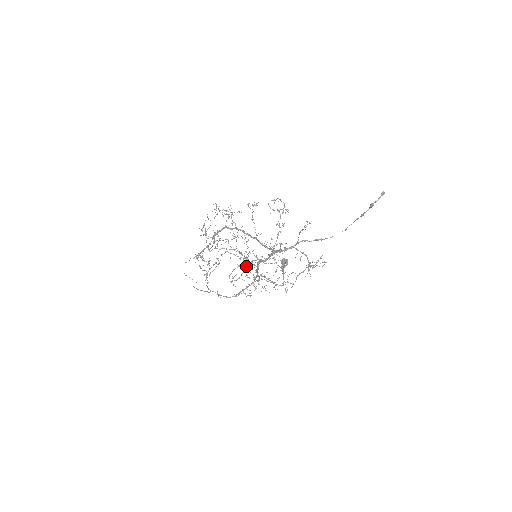
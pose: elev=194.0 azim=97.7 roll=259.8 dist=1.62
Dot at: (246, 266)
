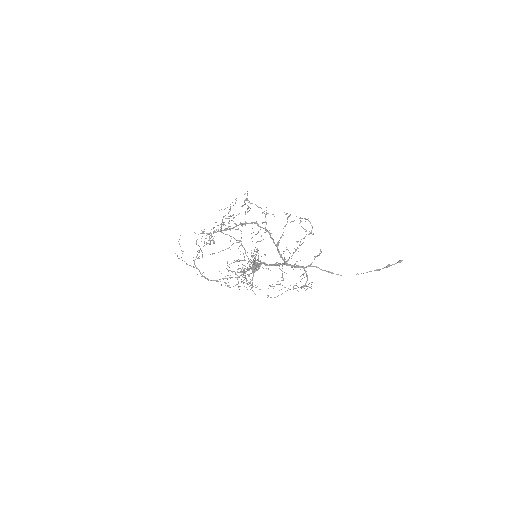
Dot at: (238, 259)
